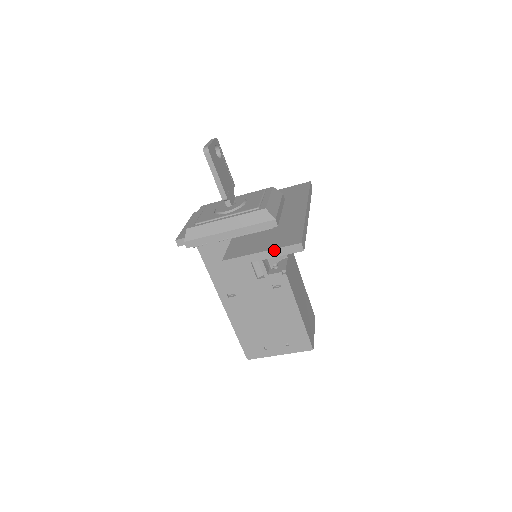
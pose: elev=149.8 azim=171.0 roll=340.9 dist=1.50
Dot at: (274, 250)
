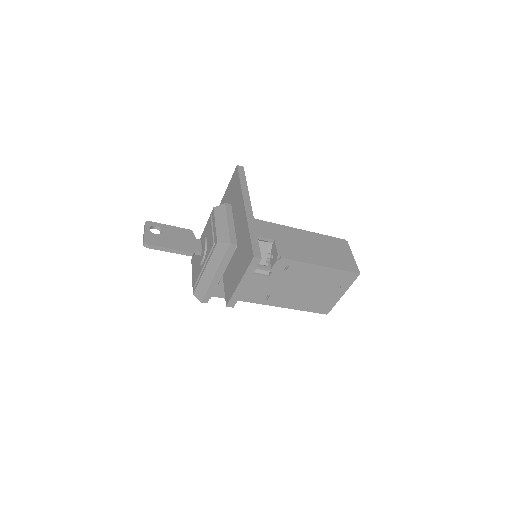
Dot at: (245, 275)
